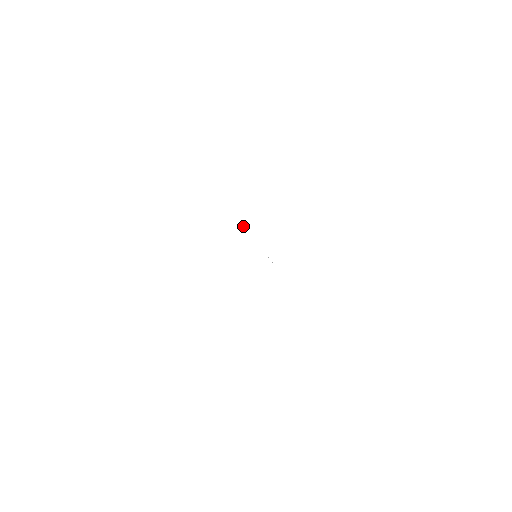
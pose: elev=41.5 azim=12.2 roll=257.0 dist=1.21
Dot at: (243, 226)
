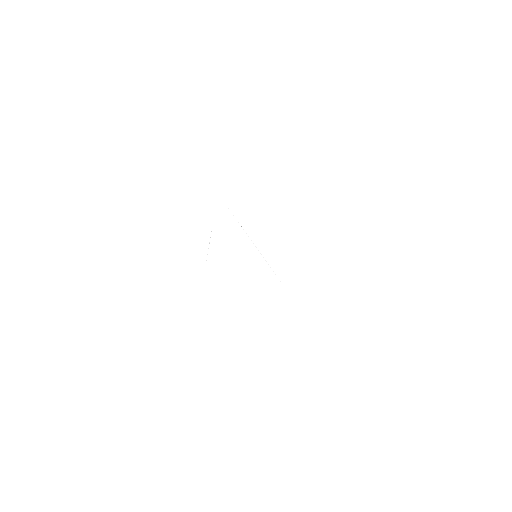
Dot at: occluded
